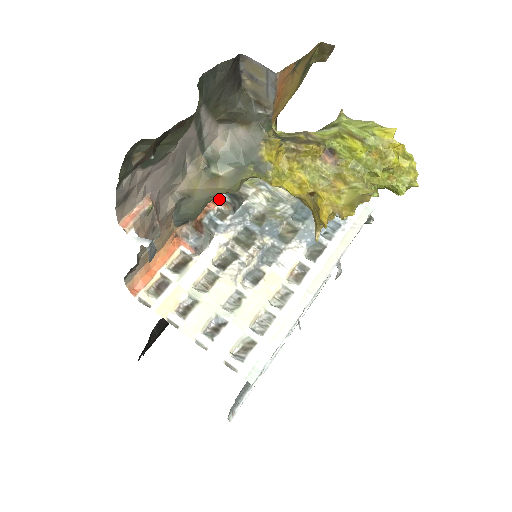
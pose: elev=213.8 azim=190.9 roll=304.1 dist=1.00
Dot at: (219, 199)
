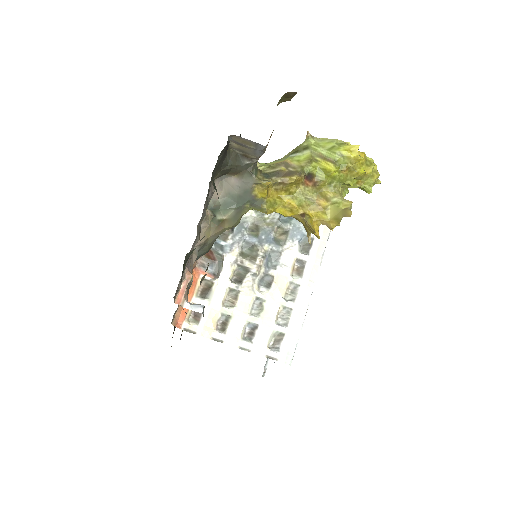
Dot at: occluded
